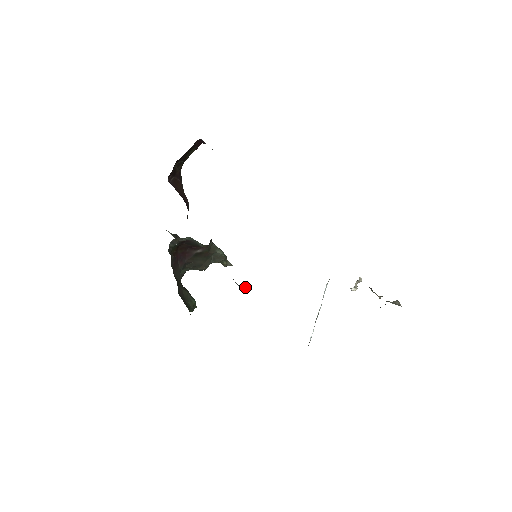
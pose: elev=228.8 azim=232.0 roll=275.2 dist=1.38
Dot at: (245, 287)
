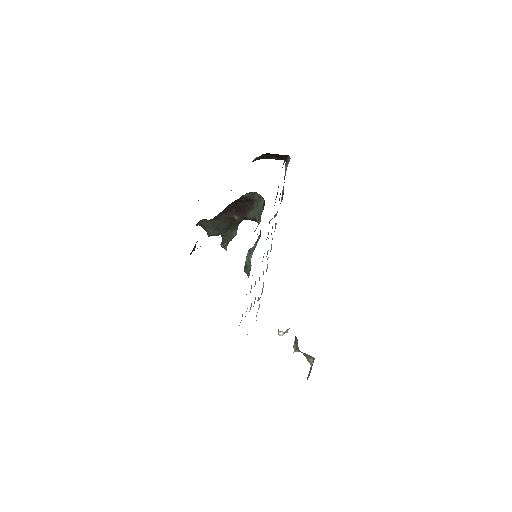
Dot at: (250, 267)
